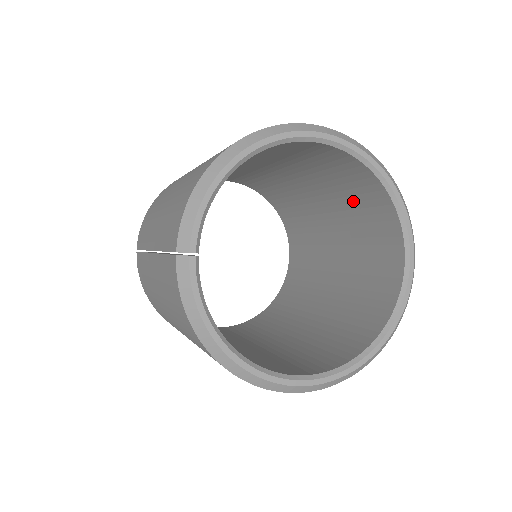
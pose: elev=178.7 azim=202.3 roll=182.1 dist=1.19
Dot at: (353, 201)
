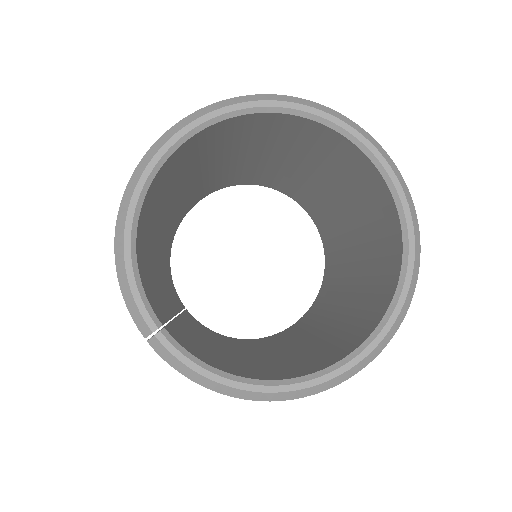
Dot at: (292, 142)
